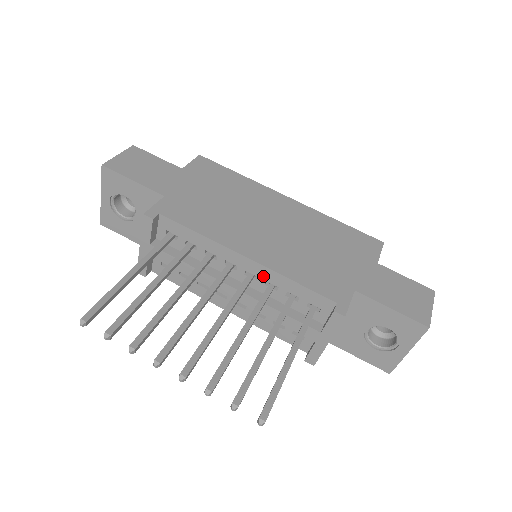
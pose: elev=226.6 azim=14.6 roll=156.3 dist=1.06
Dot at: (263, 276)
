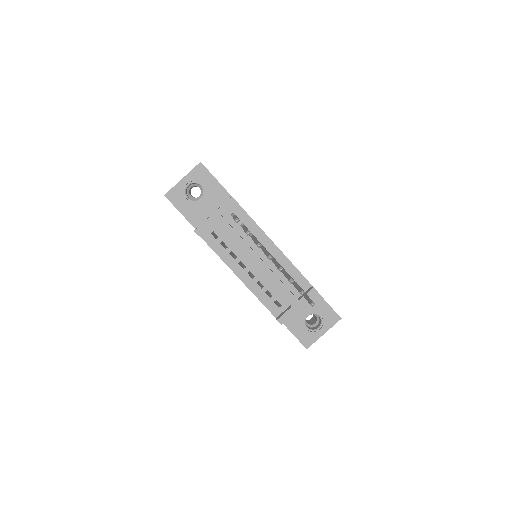
Dot at: (279, 259)
